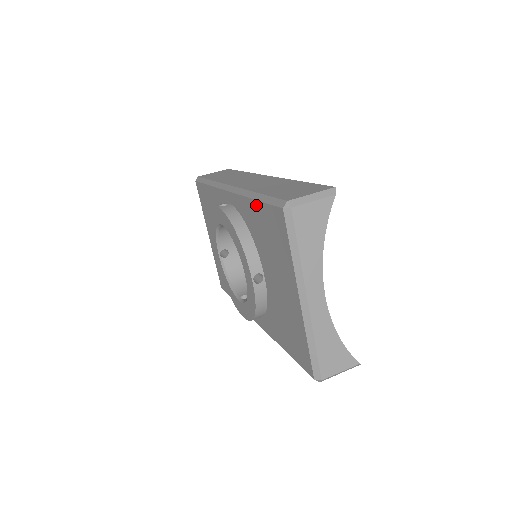
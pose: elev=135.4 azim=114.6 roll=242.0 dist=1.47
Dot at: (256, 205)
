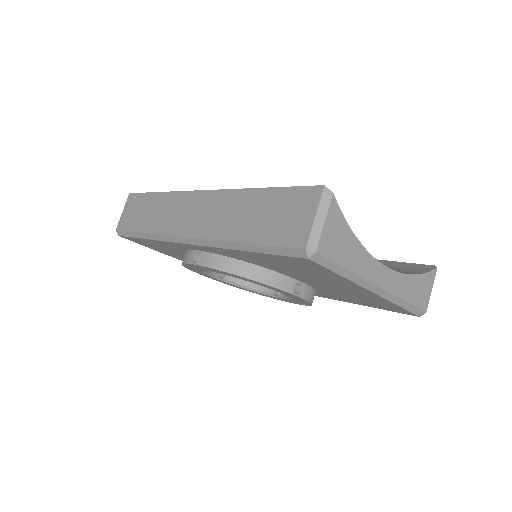
Dot at: (252, 254)
